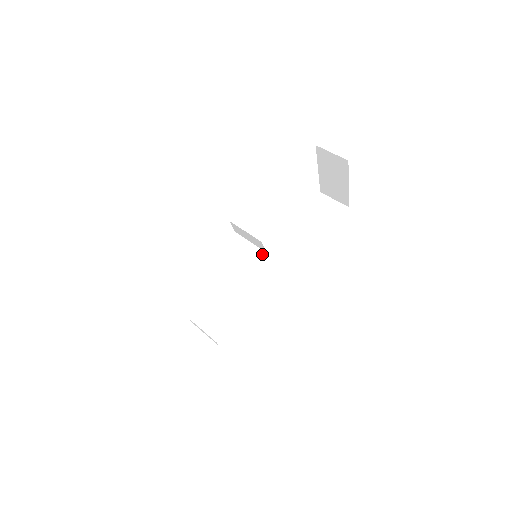
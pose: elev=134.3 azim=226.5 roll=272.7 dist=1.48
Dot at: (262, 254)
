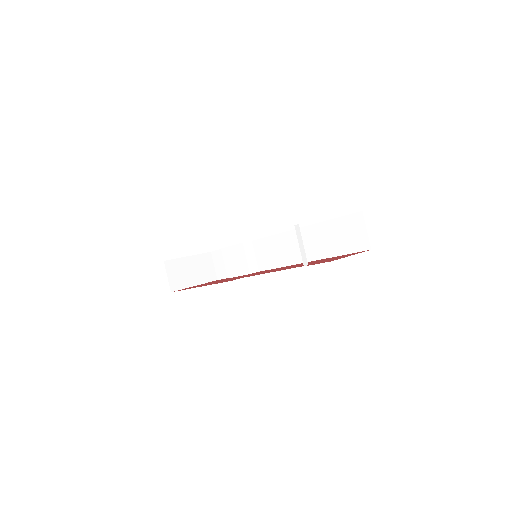
Dot at: (287, 232)
